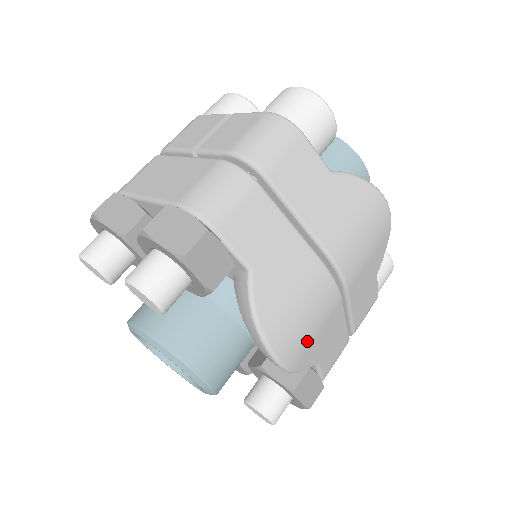
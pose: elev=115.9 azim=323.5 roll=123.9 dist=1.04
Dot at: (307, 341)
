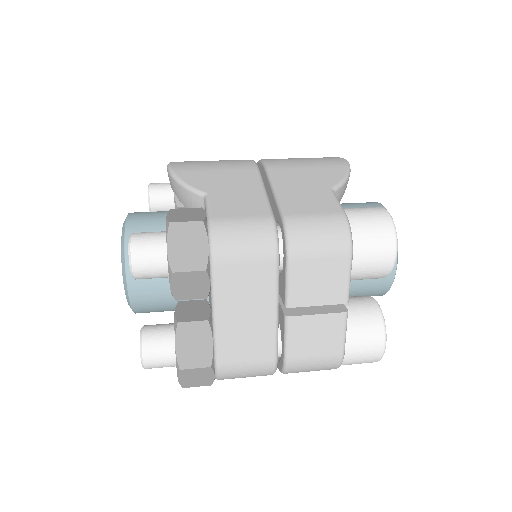
Dot at: (202, 168)
